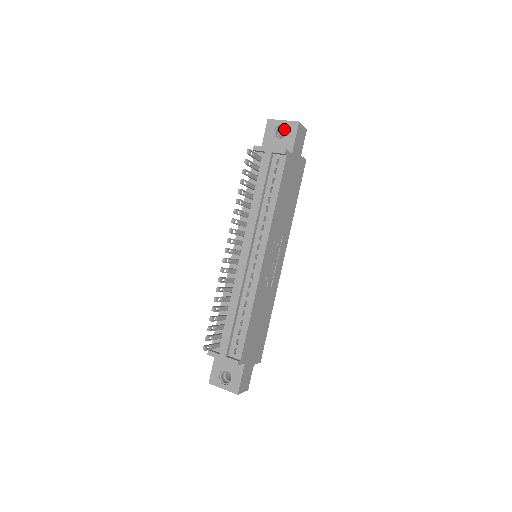
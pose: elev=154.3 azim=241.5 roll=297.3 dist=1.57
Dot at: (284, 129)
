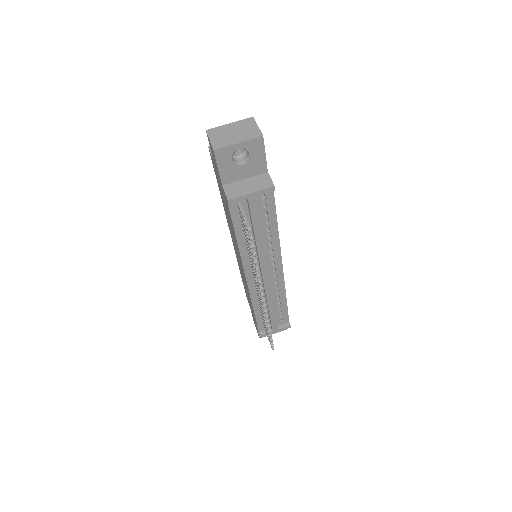
Dot at: occluded
